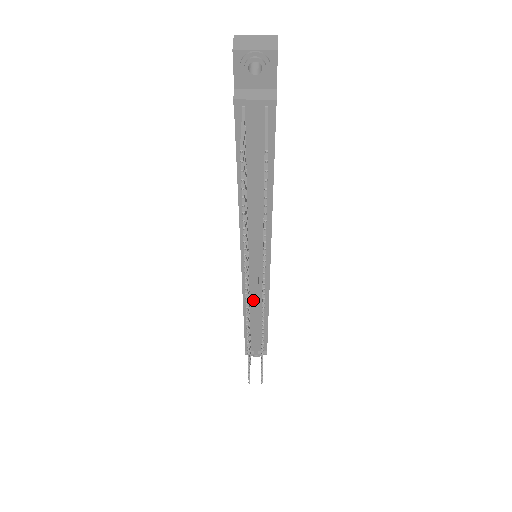
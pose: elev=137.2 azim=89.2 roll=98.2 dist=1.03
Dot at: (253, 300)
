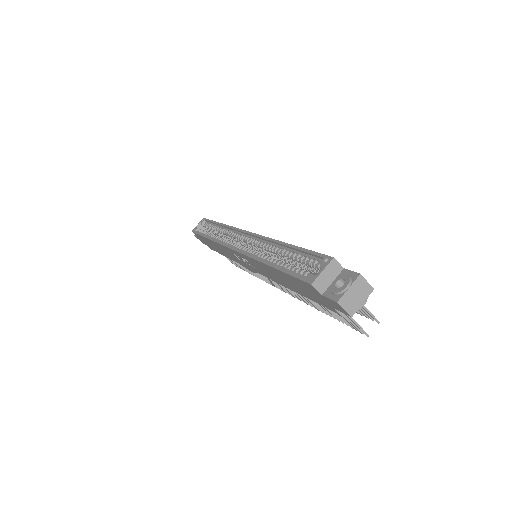
Dot at: occluded
